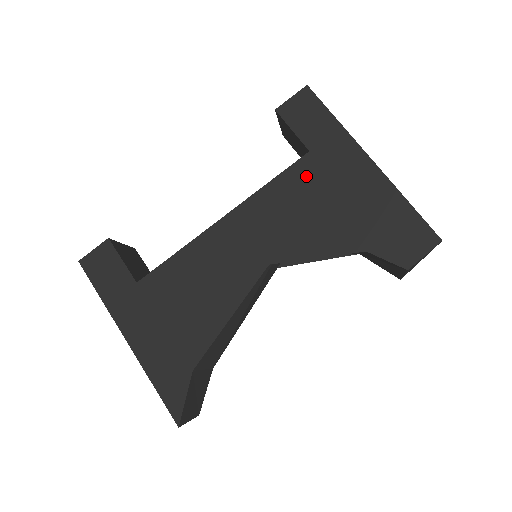
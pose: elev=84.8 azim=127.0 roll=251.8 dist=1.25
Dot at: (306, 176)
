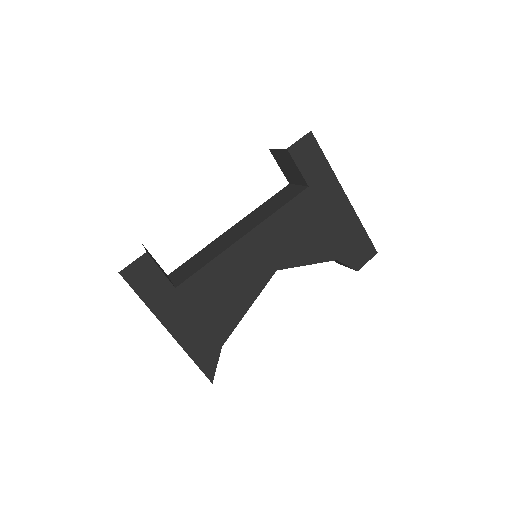
Dot at: (305, 206)
